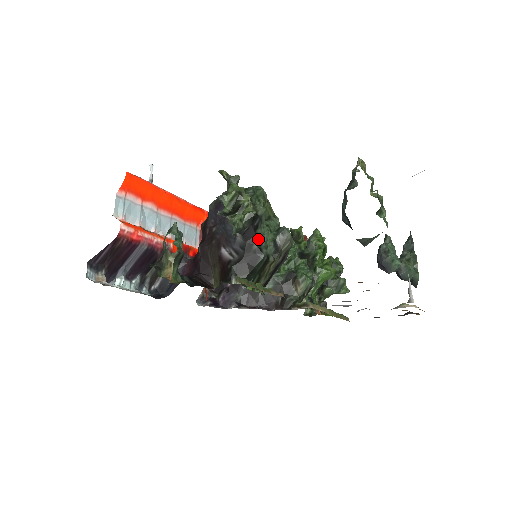
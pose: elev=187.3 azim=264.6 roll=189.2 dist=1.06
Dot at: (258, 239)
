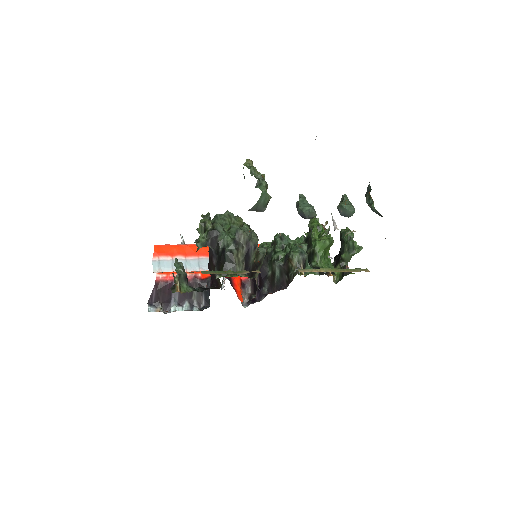
Dot at: (221, 244)
